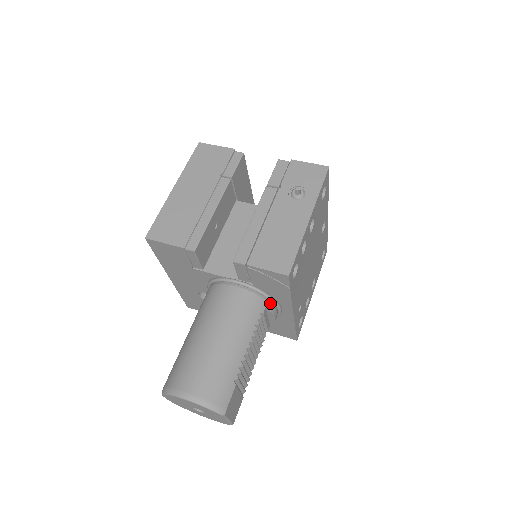
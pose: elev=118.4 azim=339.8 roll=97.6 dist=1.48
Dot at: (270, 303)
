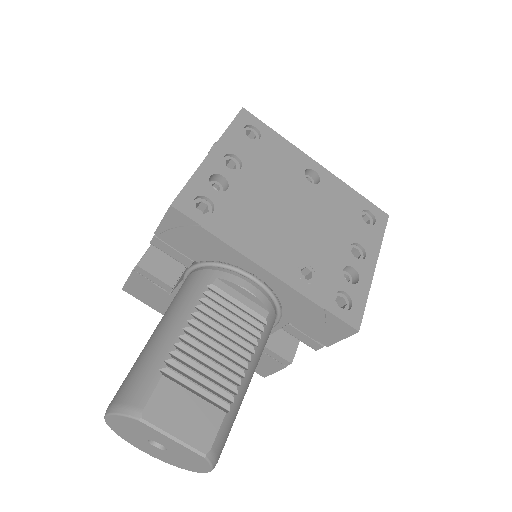
Dot at: (225, 272)
